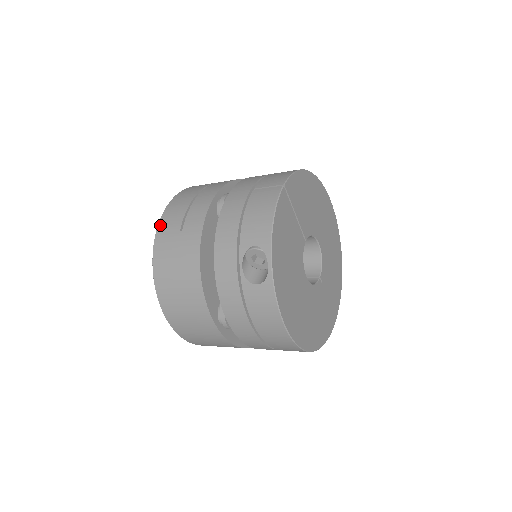
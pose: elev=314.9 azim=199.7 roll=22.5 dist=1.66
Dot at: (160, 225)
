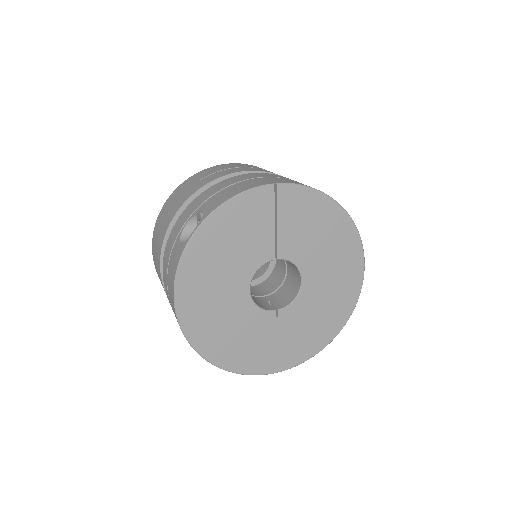
Dot at: (200, 172)
